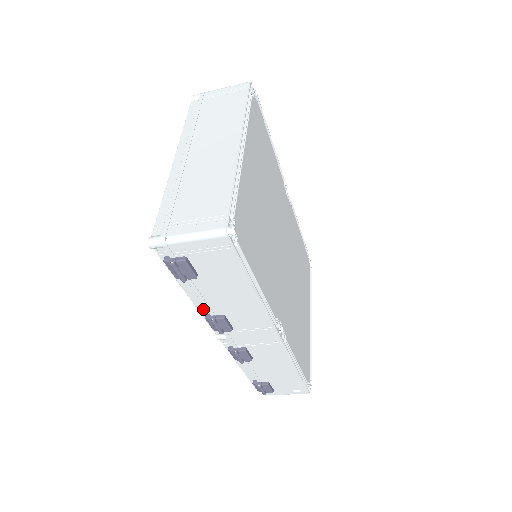
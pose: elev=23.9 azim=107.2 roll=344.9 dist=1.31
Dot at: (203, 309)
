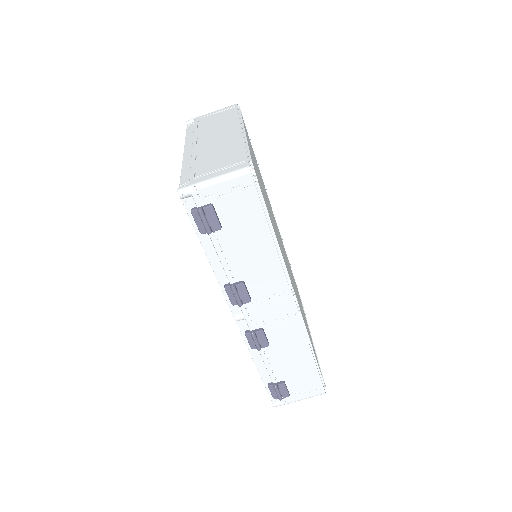
Dot at: (222, 278)
